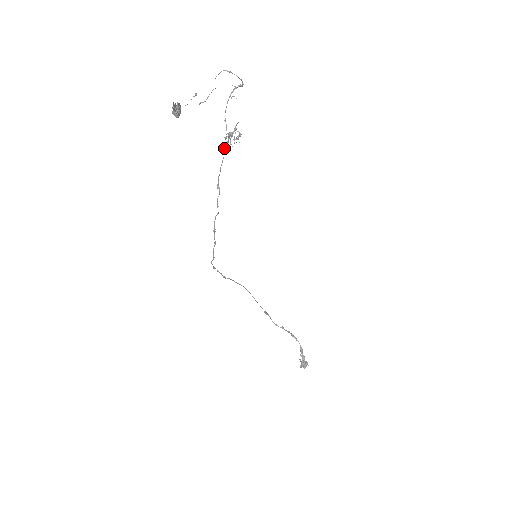
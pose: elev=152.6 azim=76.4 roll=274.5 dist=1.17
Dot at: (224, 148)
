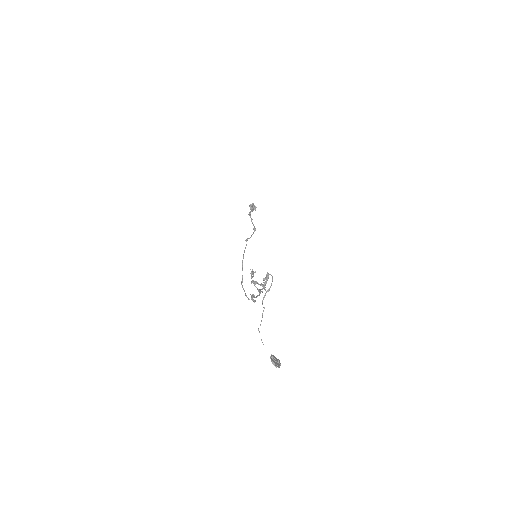
Dot at: occluded
